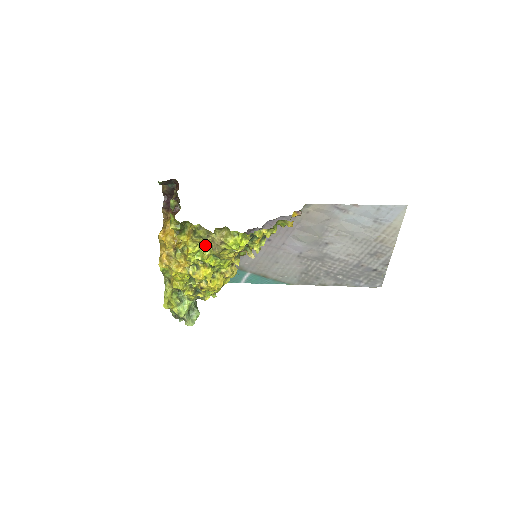
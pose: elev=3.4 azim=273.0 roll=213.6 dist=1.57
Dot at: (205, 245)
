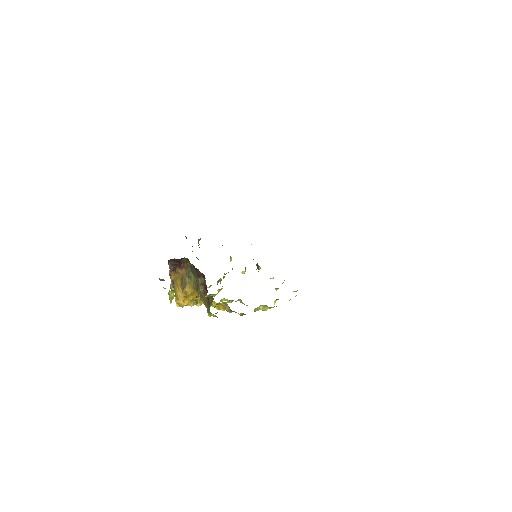
Dot at: occluded
